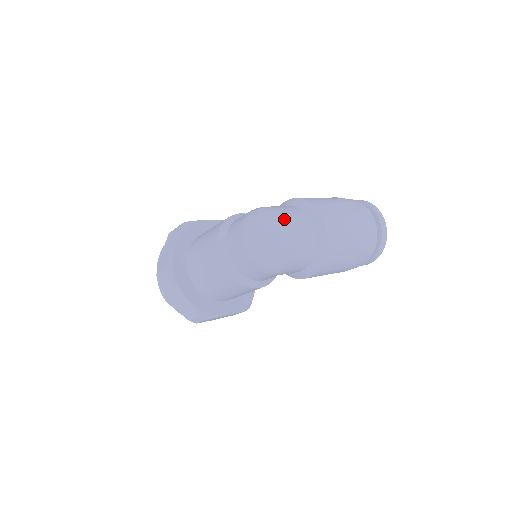
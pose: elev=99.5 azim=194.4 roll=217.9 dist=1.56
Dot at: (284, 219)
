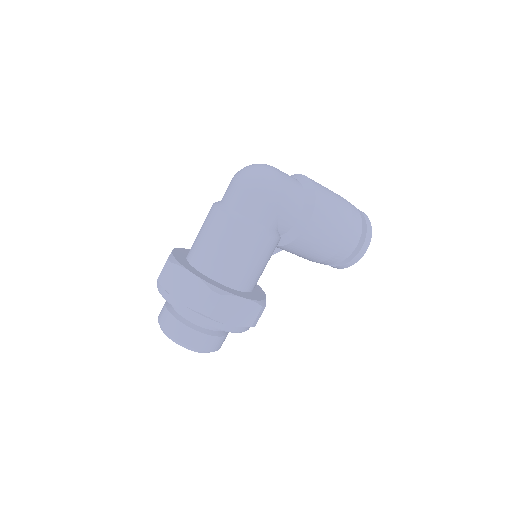
Dot at: occluded
